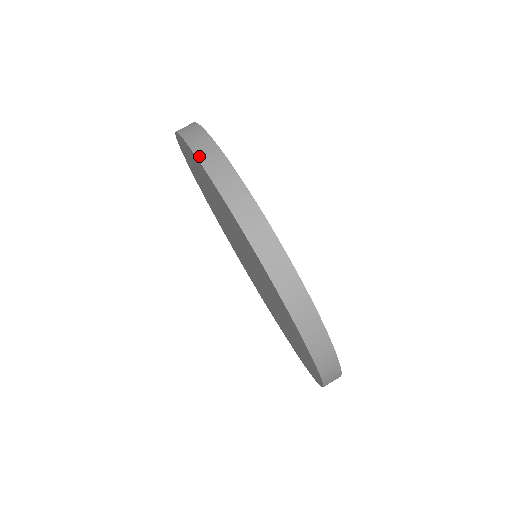
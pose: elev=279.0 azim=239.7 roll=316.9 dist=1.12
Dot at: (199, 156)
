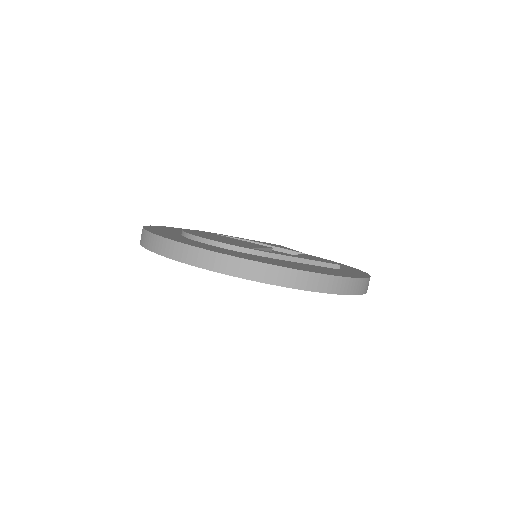
Dot at: (156, 251)
